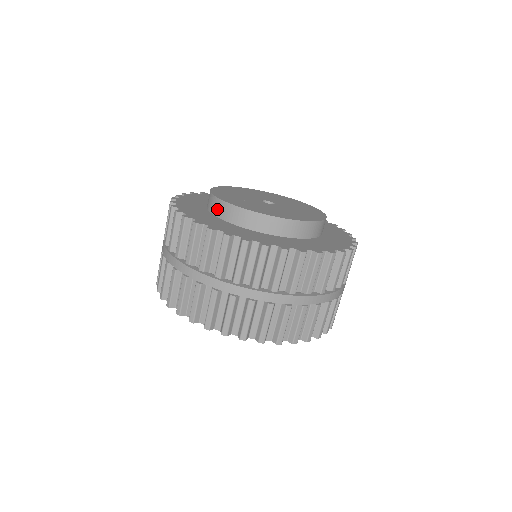
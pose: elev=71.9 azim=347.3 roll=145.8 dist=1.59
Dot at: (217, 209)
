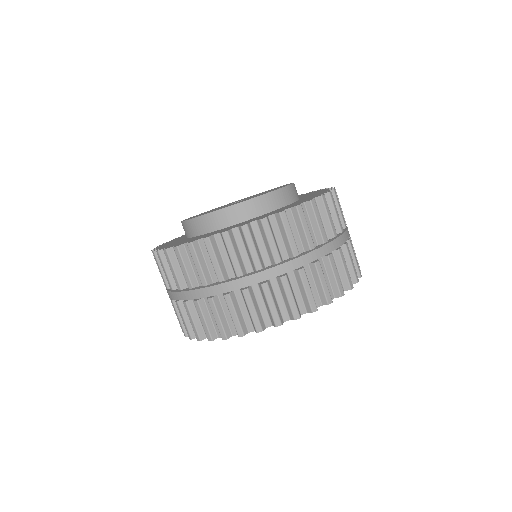
Dot at: occluded
